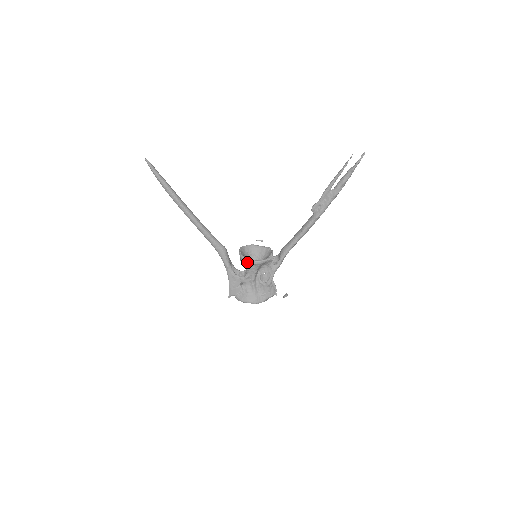
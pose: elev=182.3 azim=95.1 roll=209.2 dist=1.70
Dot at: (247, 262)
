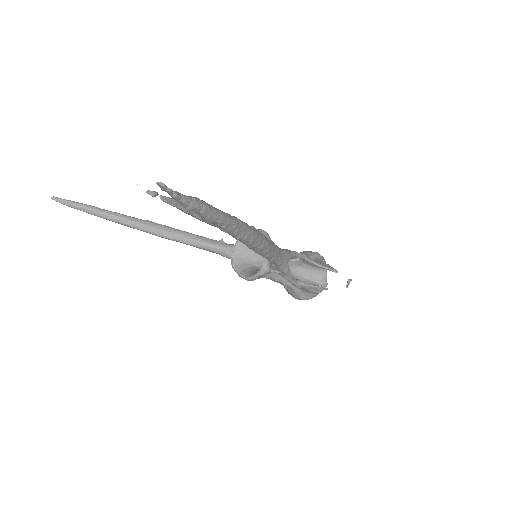
Dot at: occluded
